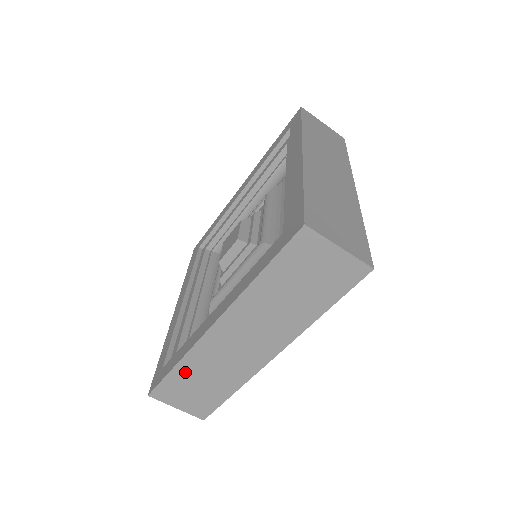
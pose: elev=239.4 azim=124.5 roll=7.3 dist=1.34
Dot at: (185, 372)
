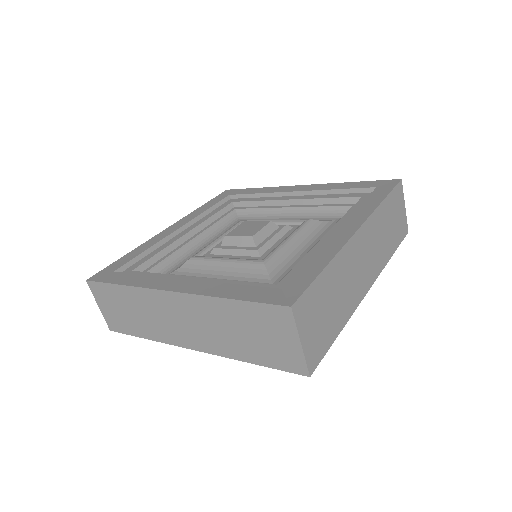
Dot at: (124, 295)
